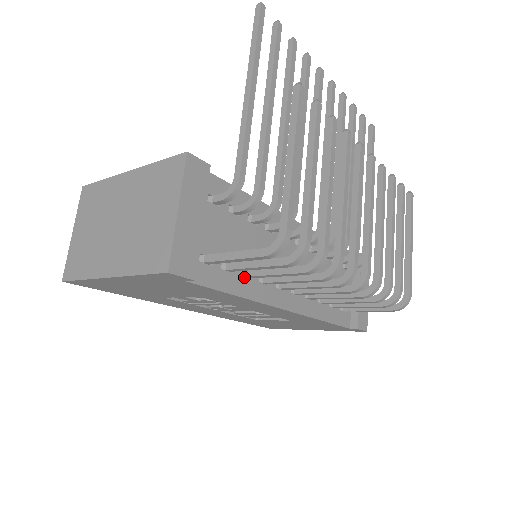
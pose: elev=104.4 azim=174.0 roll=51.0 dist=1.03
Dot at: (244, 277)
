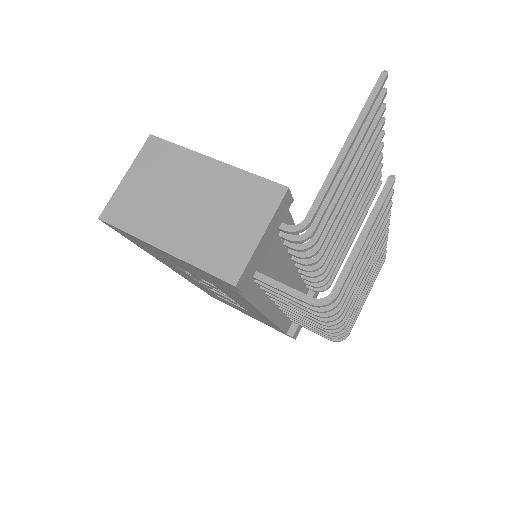
Dot at: (261, 289)
